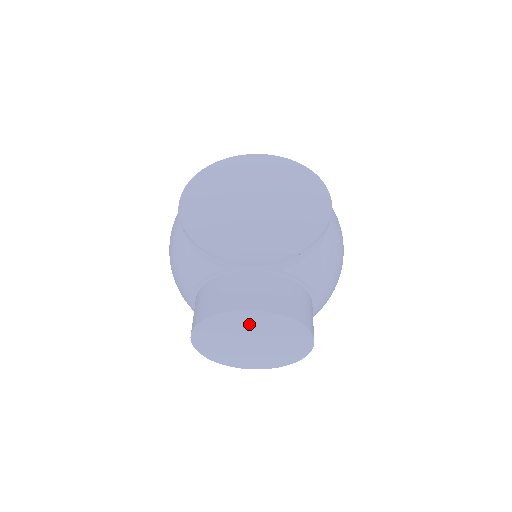
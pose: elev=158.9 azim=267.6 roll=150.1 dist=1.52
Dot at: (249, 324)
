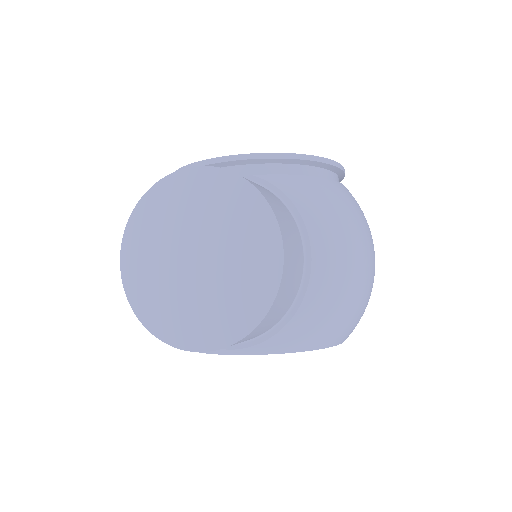
Dot at: (191, 204)
